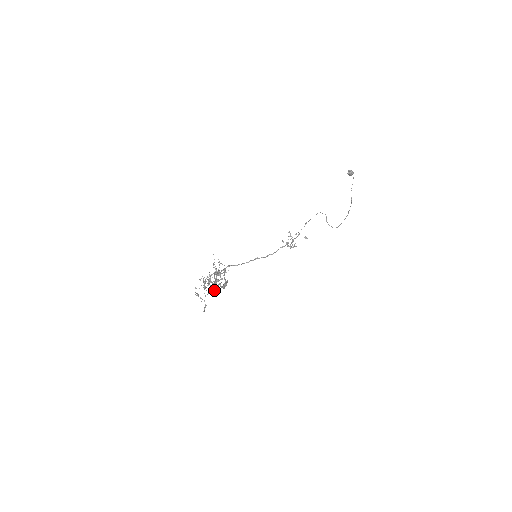
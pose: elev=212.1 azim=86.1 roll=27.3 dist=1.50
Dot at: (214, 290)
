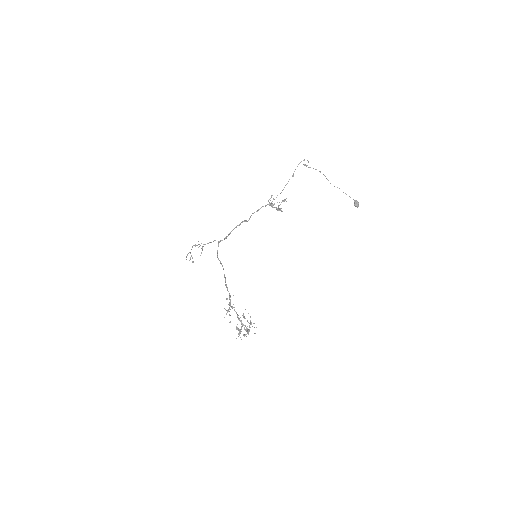
Dot at: occluded
